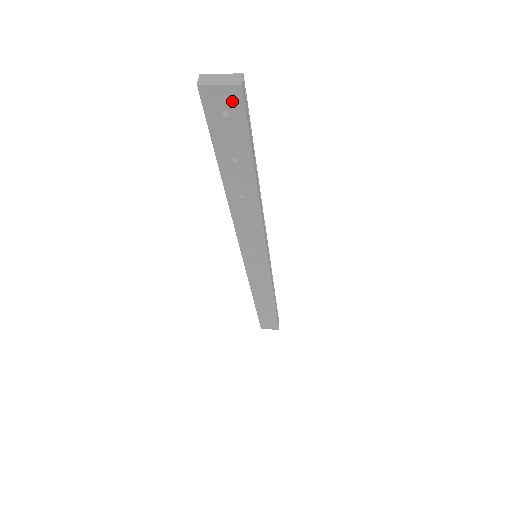
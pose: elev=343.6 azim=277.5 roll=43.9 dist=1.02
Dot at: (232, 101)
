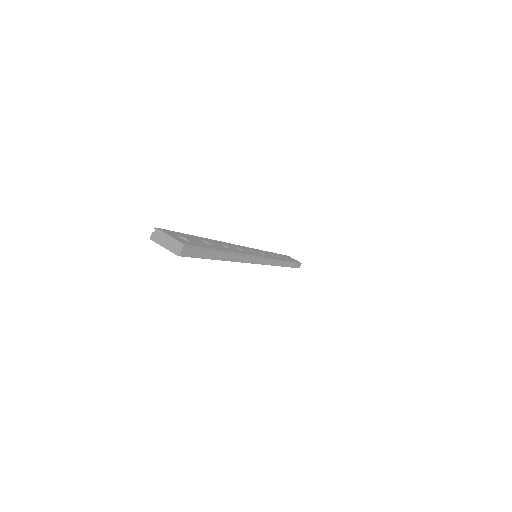
Dot at: occluded
